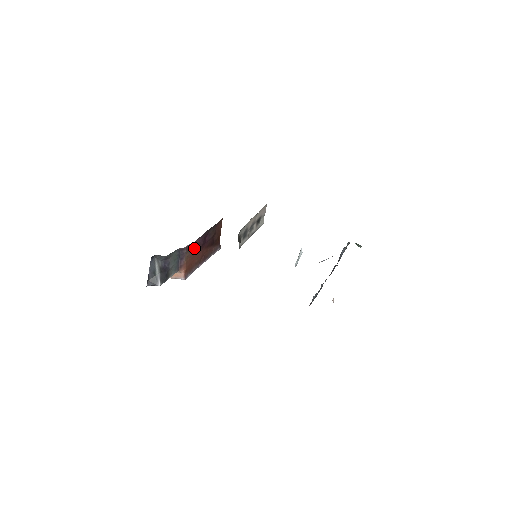
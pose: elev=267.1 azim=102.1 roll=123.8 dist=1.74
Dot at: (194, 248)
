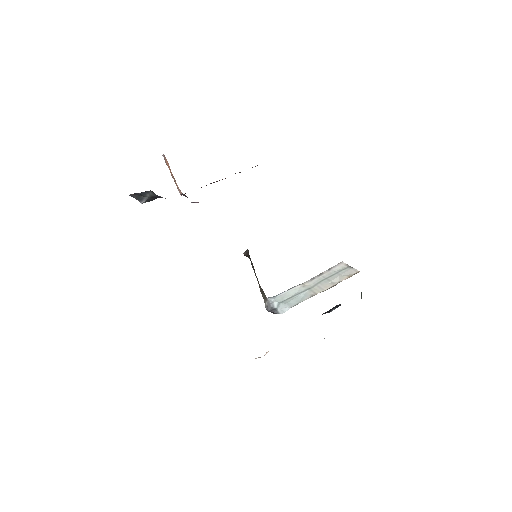
Dot at: occluded
